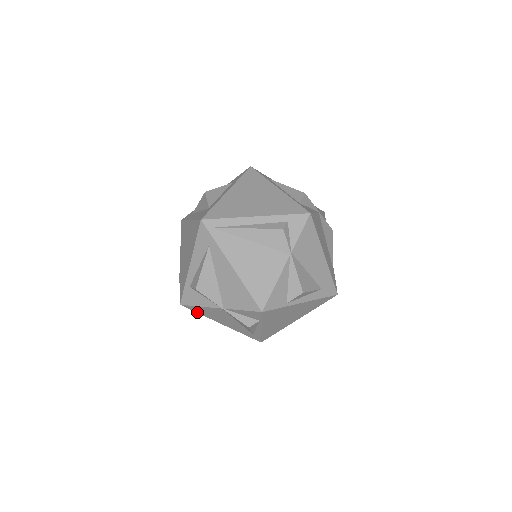
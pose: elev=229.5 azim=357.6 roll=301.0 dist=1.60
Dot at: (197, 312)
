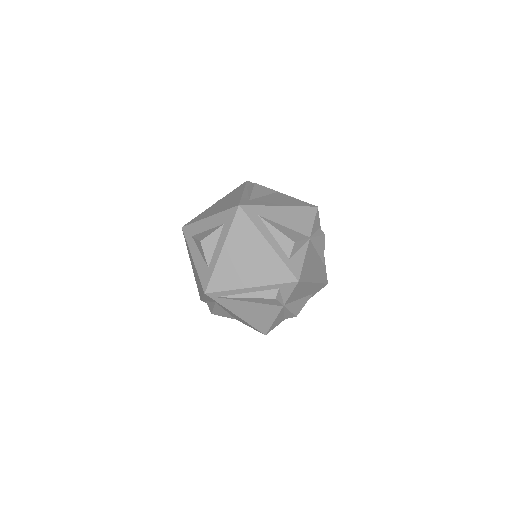
Dot at: occluded
